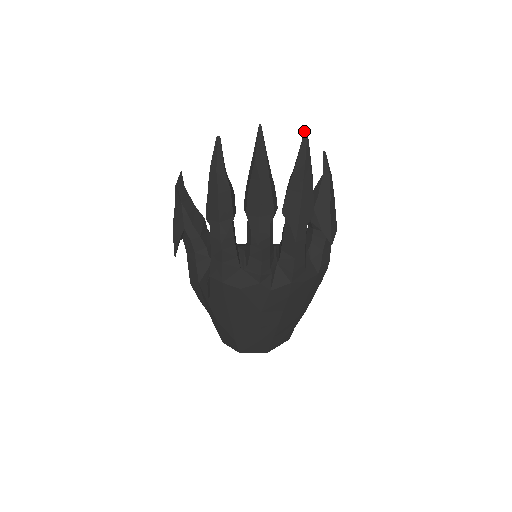
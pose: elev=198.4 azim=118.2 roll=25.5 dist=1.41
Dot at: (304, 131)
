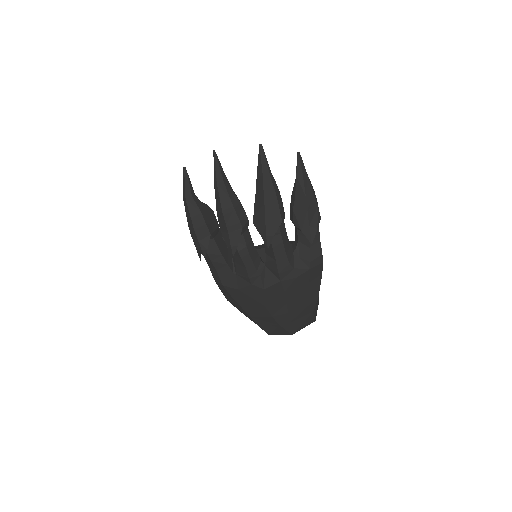
Dot at: (259, 146)
